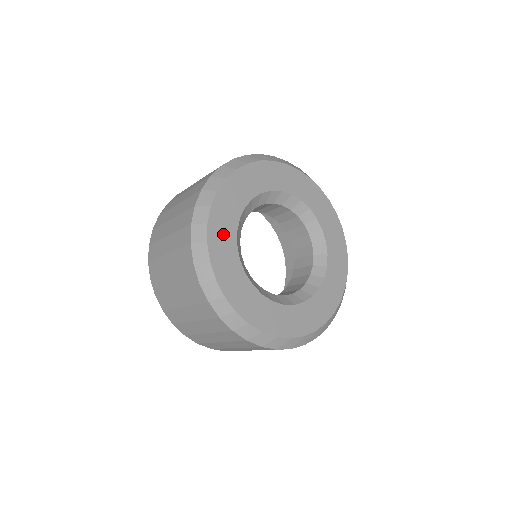
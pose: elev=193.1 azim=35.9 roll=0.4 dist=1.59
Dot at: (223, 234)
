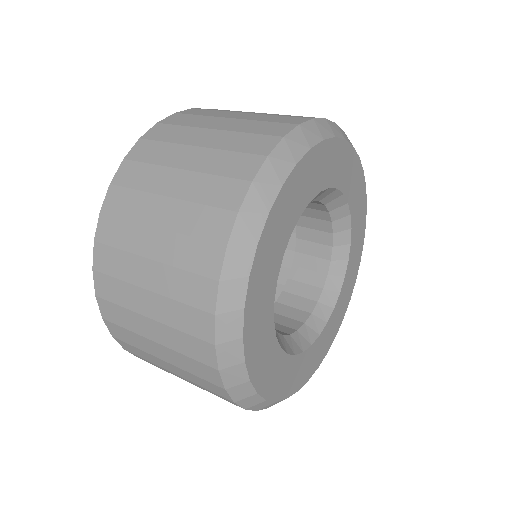
Dot at: (266, 362)
